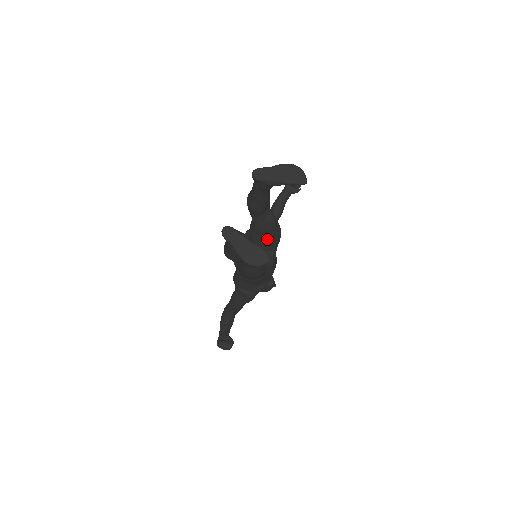
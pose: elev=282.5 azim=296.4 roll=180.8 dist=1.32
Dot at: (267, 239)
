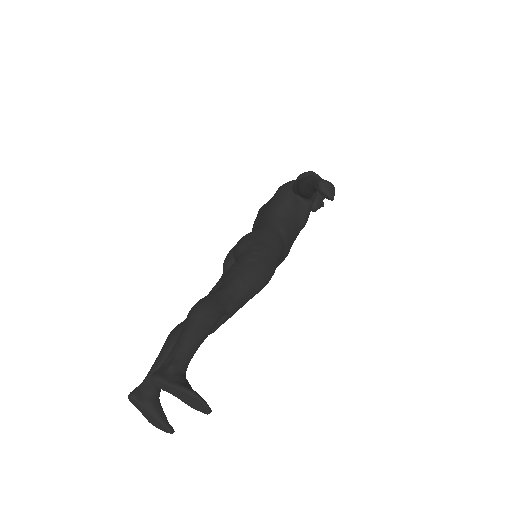
Dot at: occluded
